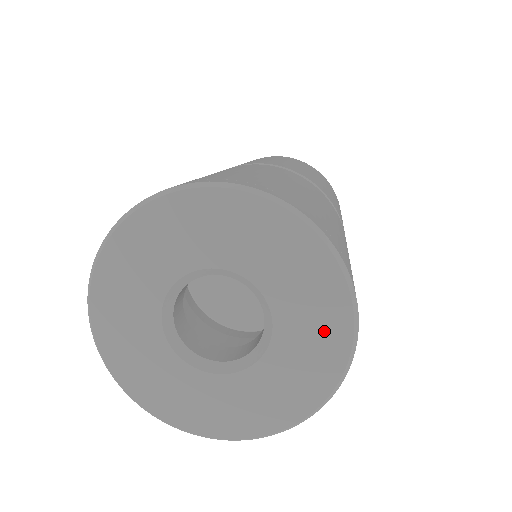
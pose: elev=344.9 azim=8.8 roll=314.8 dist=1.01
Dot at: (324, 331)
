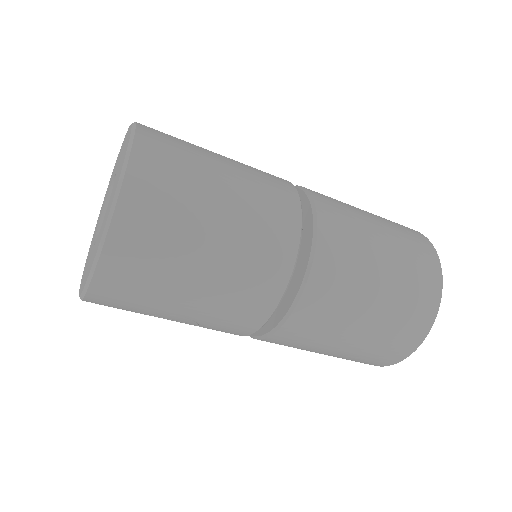
Dot at: occluded
